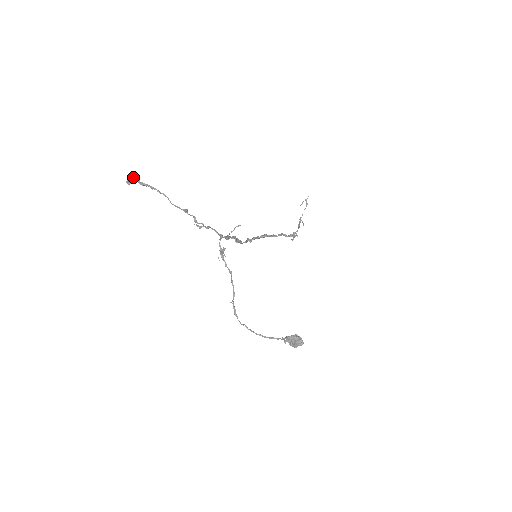
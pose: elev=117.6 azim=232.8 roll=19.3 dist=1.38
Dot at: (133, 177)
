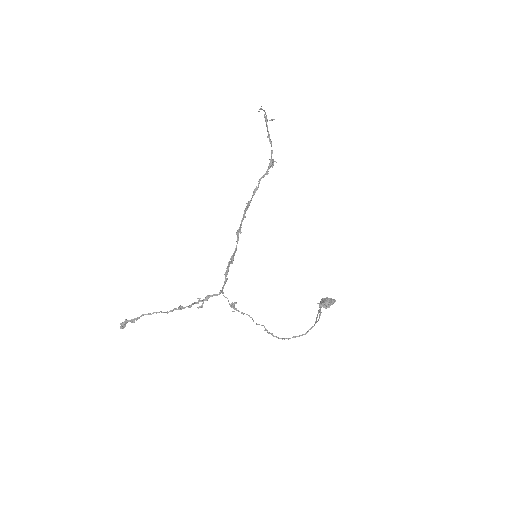
Dot at: (121, 323)
